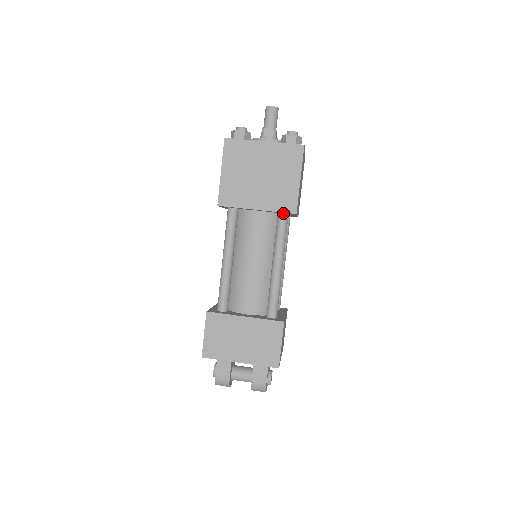
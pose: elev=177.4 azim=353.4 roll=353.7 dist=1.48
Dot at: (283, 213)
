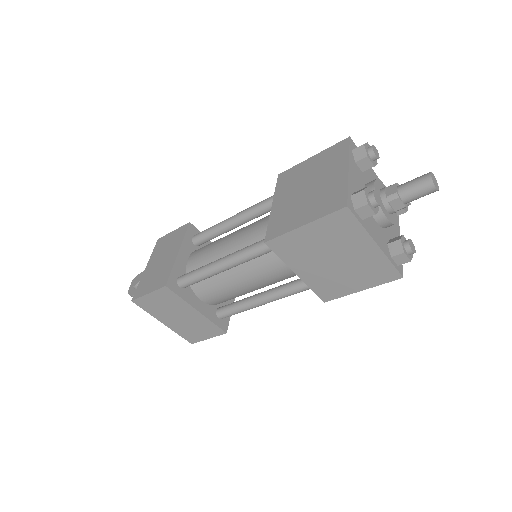
Dot at: occluded
